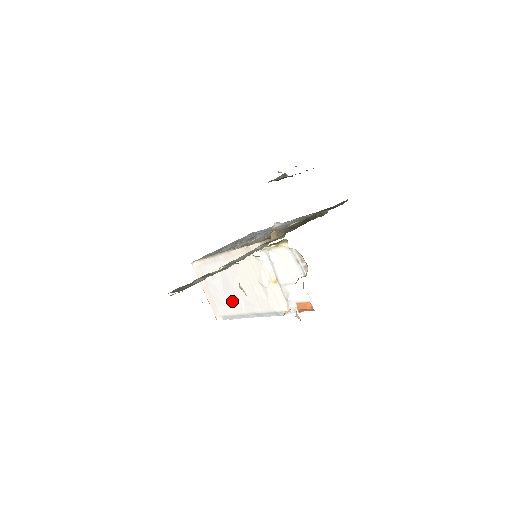
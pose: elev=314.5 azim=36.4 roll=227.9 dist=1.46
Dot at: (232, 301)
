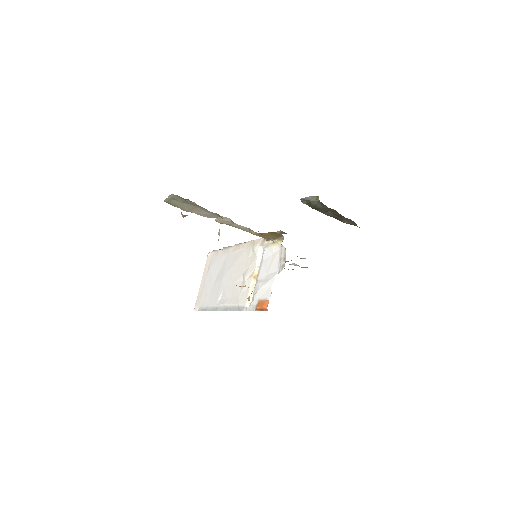
Dot at: (215, 292)
